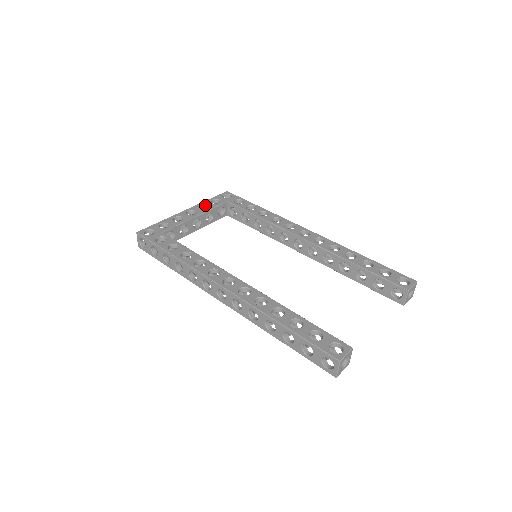
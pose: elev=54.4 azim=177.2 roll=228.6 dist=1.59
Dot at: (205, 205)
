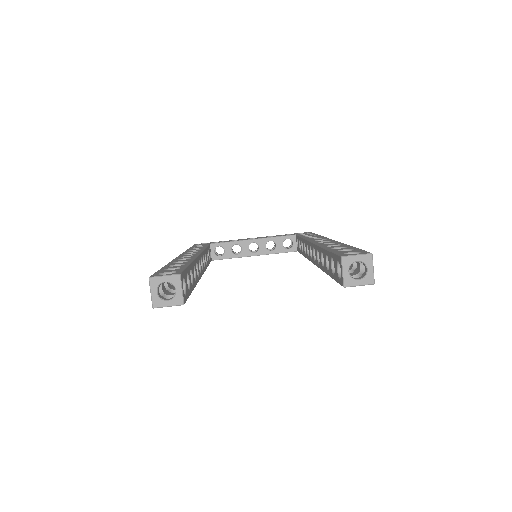
Dot at: occluded
